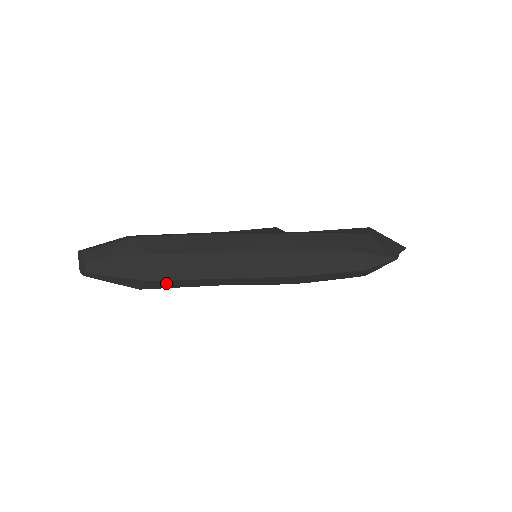
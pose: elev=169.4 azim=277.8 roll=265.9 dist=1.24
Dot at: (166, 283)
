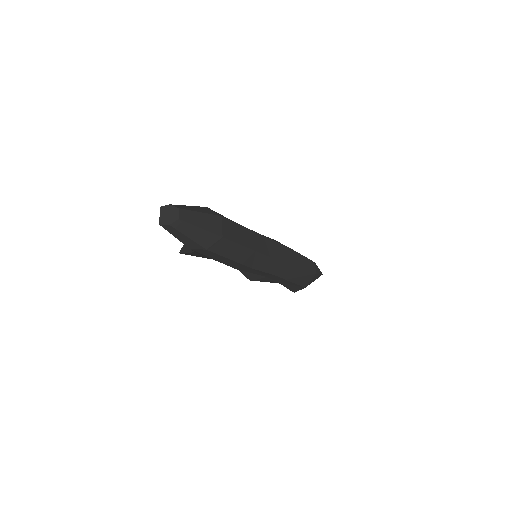
Dot at: (227, 247)
